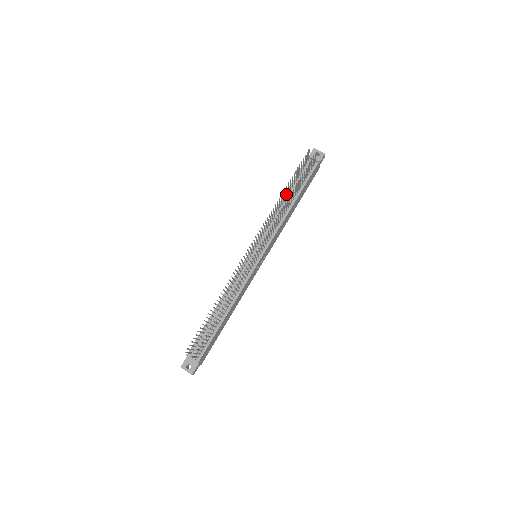
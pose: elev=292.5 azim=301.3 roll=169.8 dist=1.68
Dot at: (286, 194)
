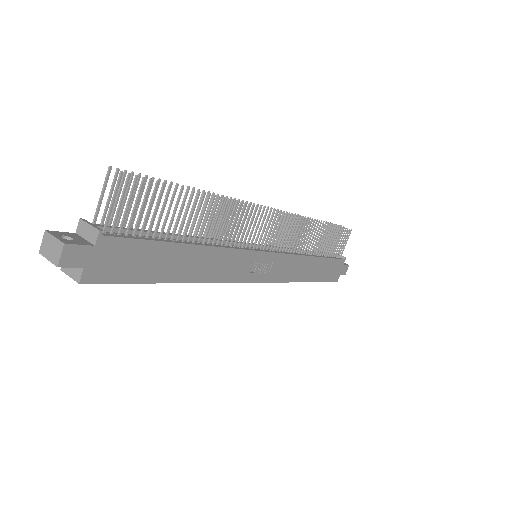
Dot at: occluded
